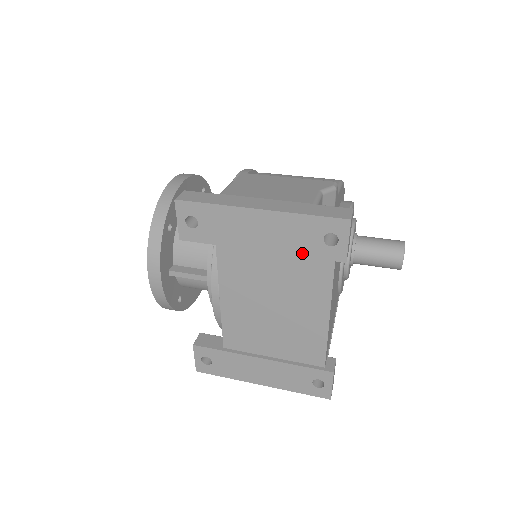
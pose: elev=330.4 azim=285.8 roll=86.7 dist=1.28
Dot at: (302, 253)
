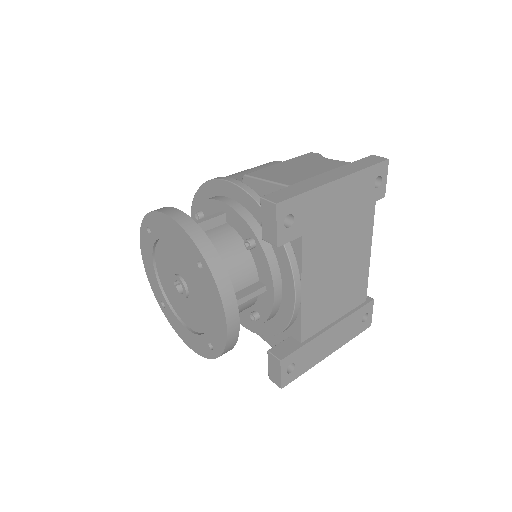
Dot at: (362, 204)
